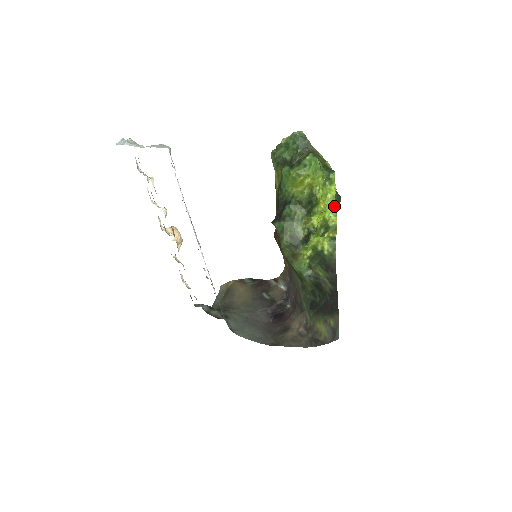
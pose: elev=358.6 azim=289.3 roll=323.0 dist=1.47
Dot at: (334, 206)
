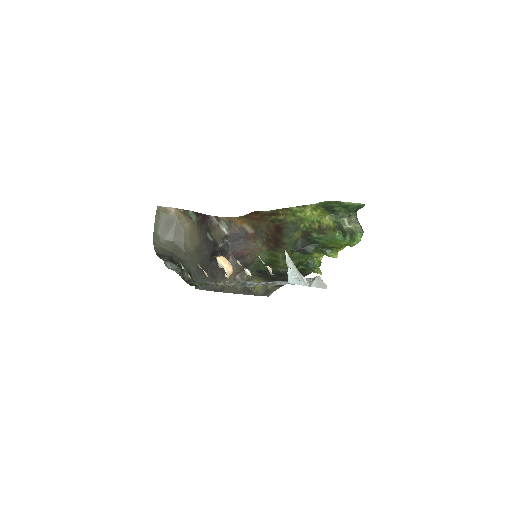
Dot at: occluded
